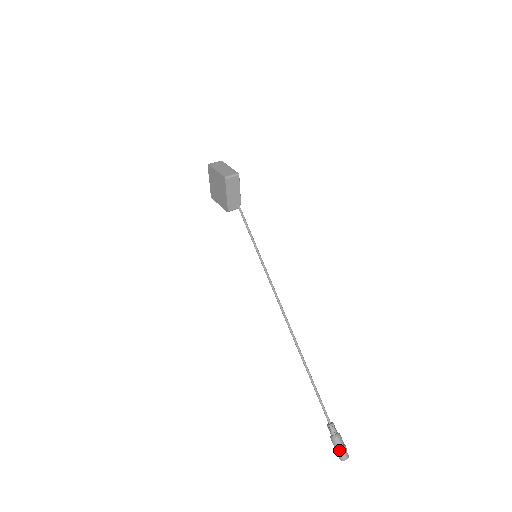
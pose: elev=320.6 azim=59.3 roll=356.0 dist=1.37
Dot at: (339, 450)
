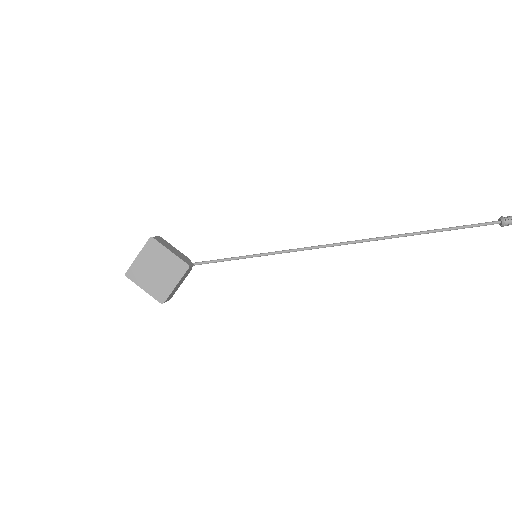
Dot at: out of frame
